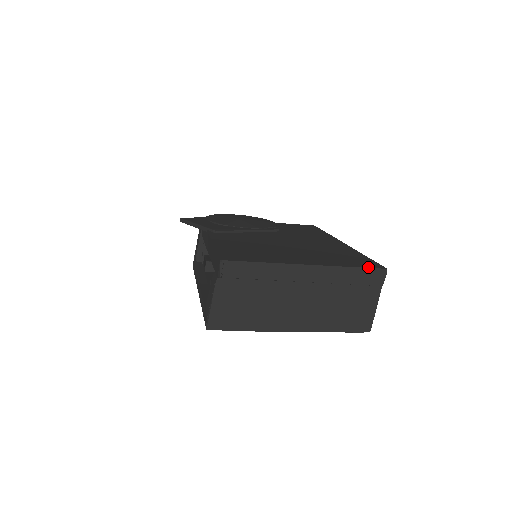
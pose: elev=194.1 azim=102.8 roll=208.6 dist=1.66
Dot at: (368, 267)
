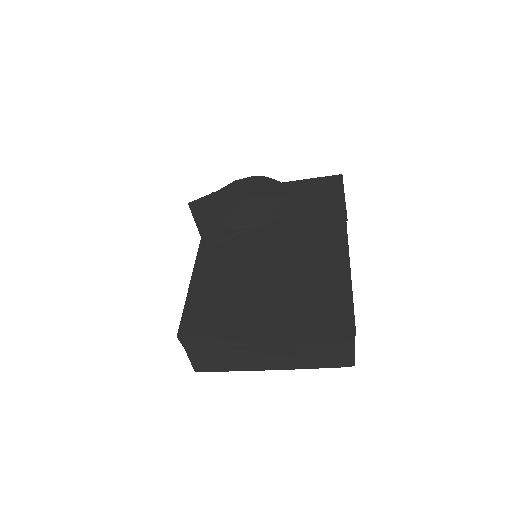
Dot at: (332, 326)
